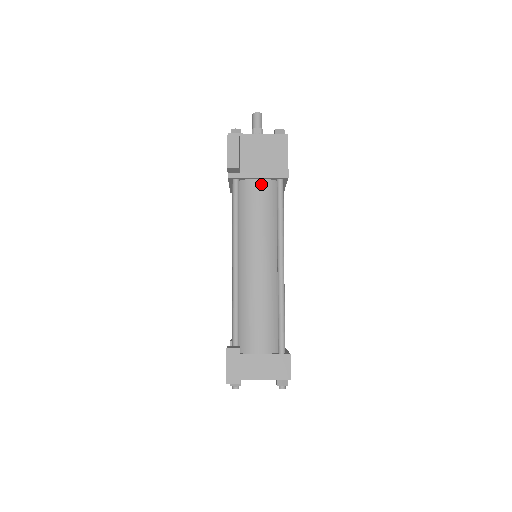
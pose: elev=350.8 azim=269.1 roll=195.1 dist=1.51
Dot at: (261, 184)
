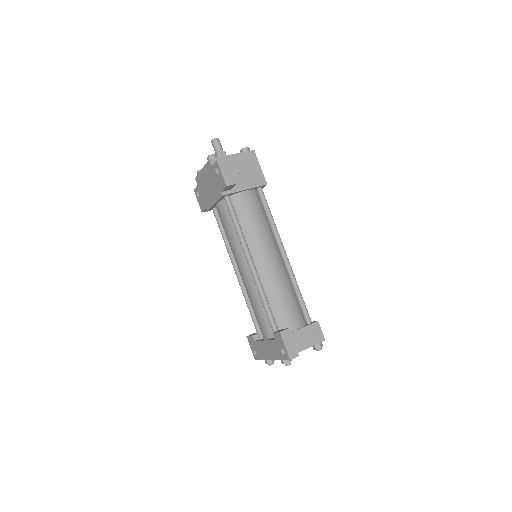
Dot at: (248, 195)
